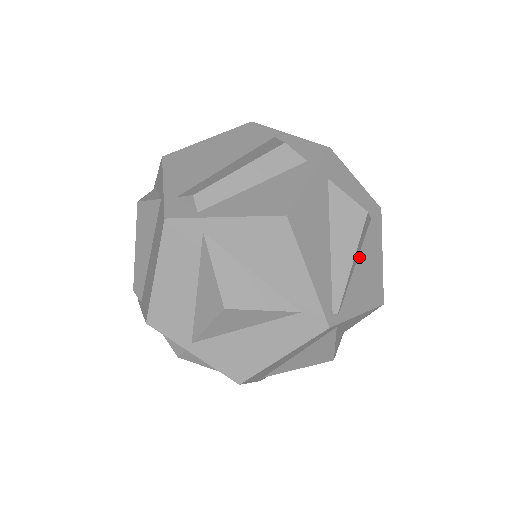
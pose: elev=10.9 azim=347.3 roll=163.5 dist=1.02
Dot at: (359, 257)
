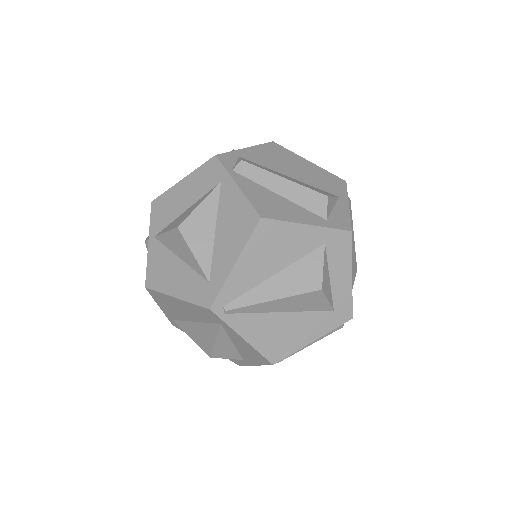
Dot at: (290, 313)
